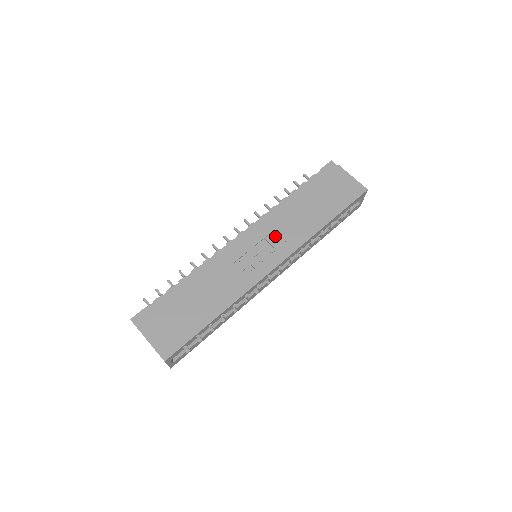
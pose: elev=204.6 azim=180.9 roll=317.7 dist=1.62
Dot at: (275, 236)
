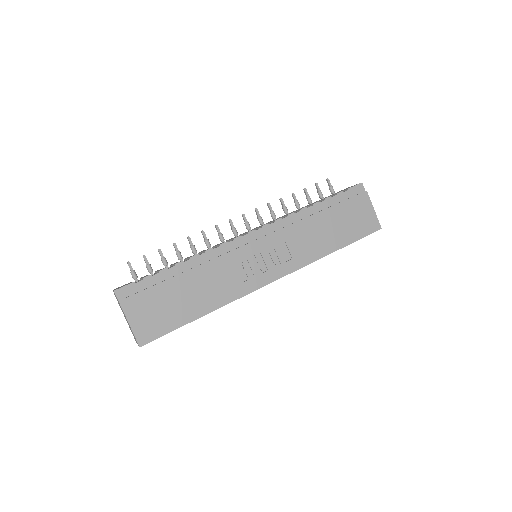
Dot at: (284, 247)
